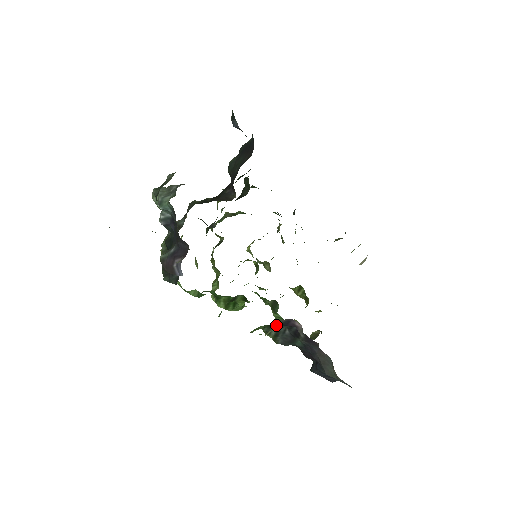
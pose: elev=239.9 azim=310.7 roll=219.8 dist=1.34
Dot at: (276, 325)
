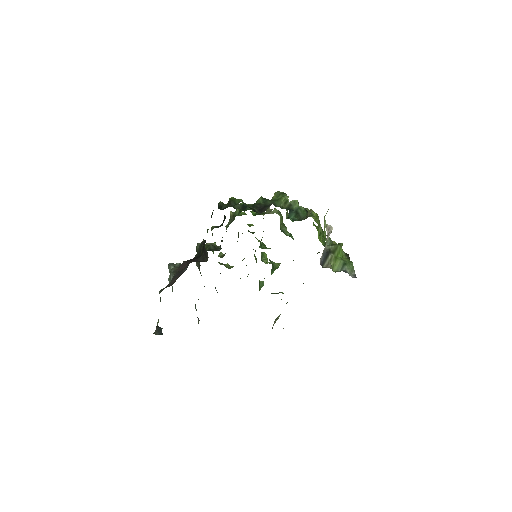
Dot at: (278, 316)
